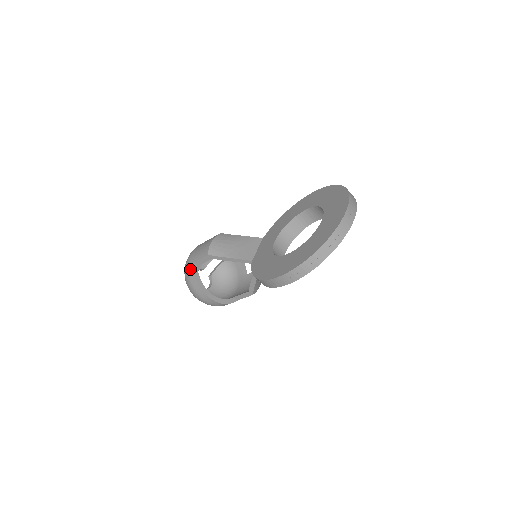
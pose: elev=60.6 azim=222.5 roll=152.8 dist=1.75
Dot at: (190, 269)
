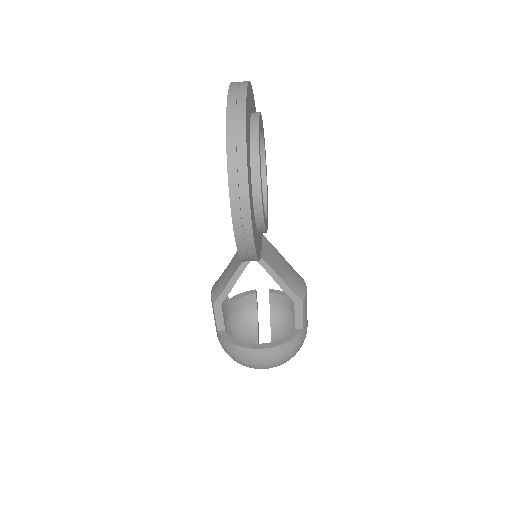
Dot at: (221, 341)
